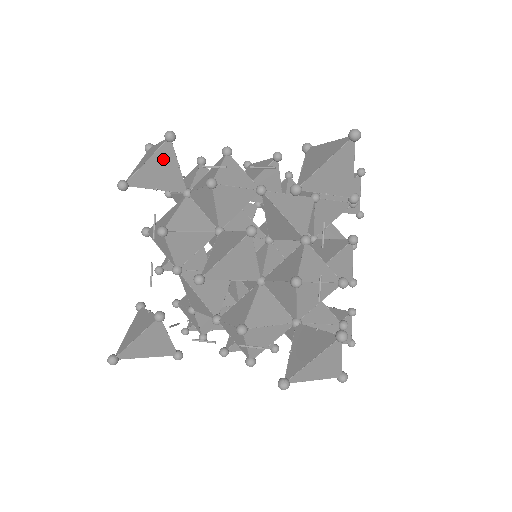
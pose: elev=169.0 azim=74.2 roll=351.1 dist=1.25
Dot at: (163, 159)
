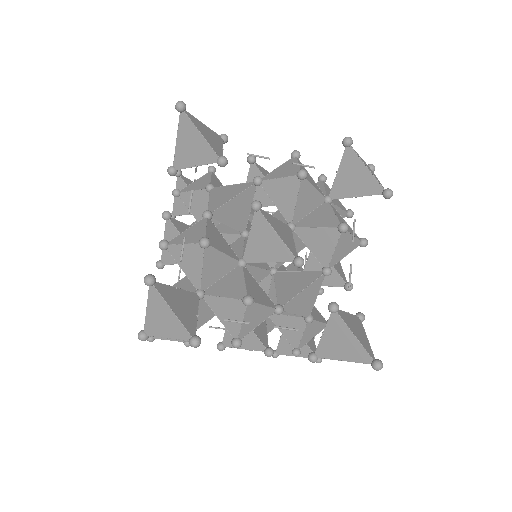
Dot at: occluded
